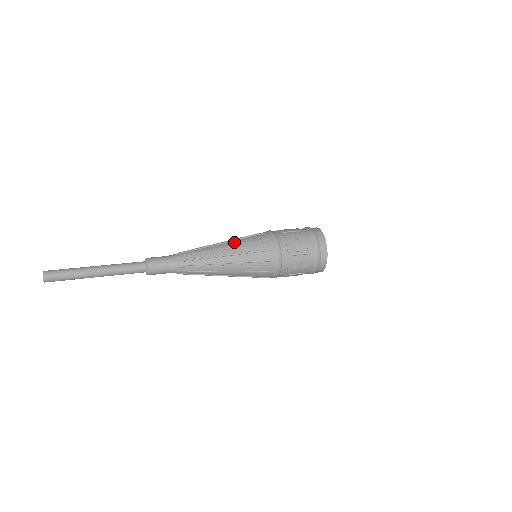
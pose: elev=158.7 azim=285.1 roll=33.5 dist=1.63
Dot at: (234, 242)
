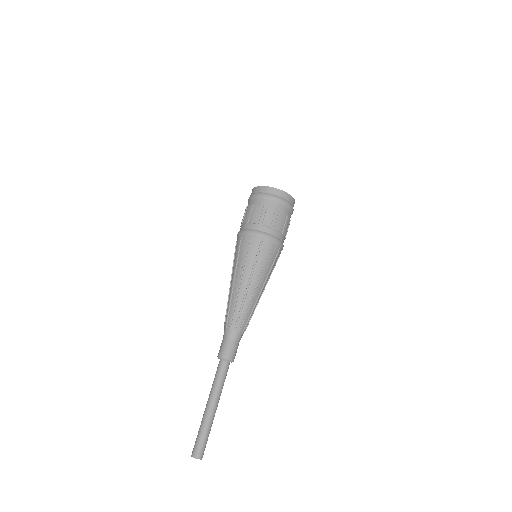
Dot at: (264, 279)
